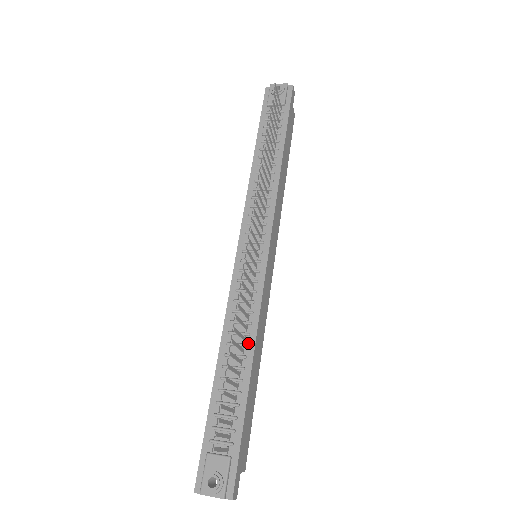
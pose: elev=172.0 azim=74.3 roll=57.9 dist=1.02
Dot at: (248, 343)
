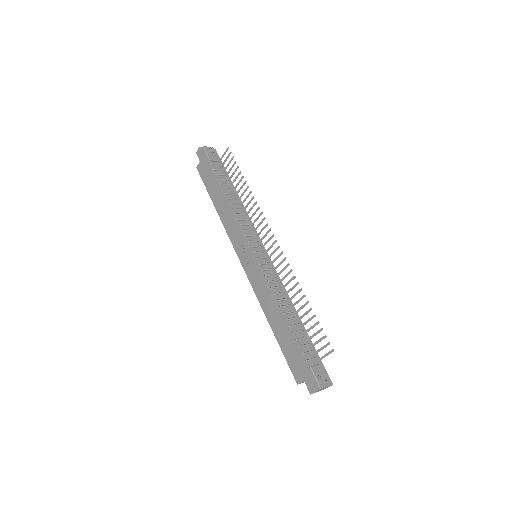
Dot at: (289, 304)
